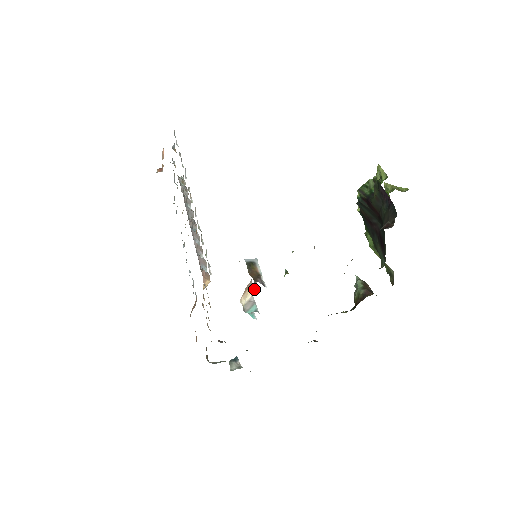
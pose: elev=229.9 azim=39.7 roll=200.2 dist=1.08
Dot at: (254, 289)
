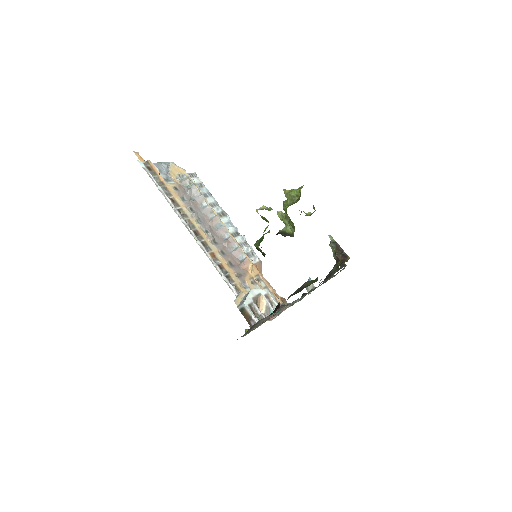
Dot at: (257, 316)
